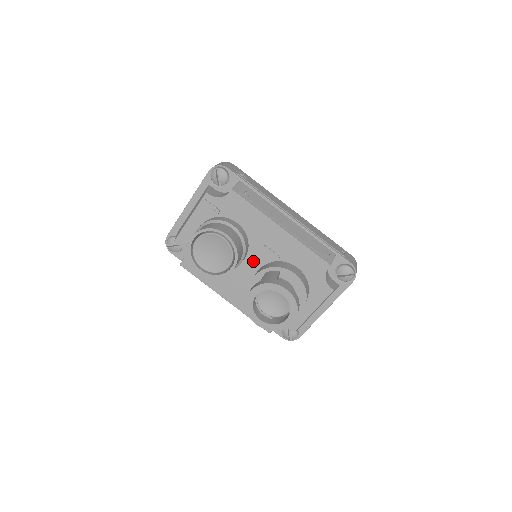
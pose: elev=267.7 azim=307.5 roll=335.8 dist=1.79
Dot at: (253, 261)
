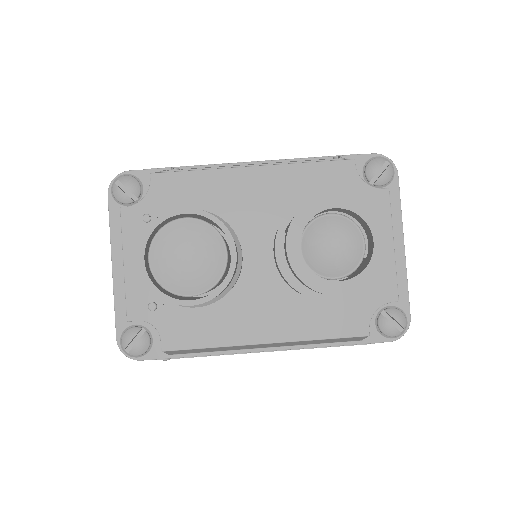
Dot at: (256, 245)
